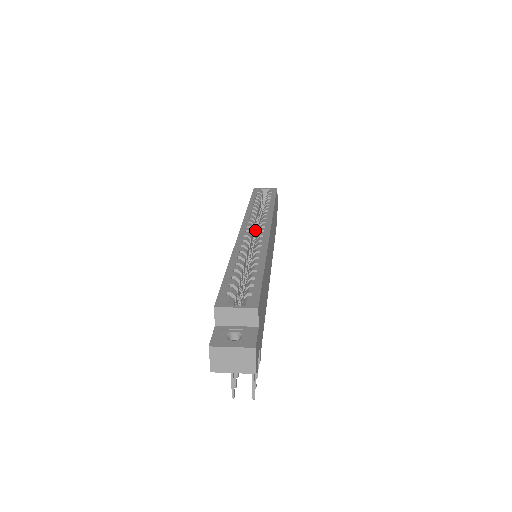
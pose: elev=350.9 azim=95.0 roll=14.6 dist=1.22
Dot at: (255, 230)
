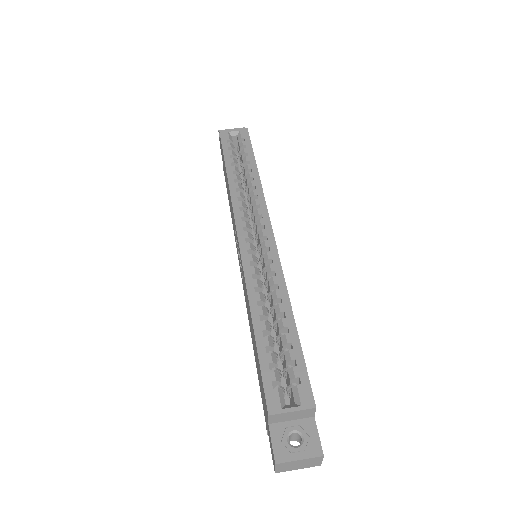
Dot at: occluded
